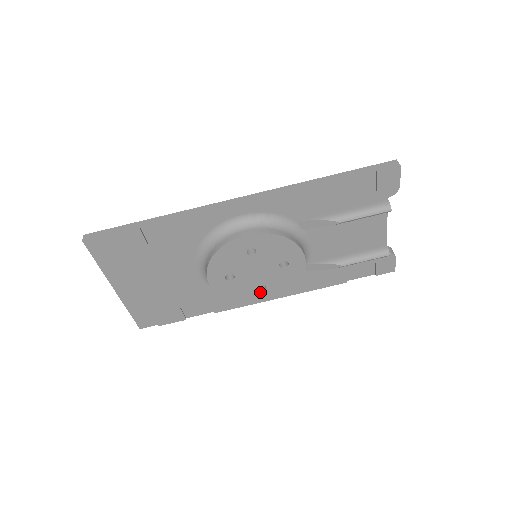
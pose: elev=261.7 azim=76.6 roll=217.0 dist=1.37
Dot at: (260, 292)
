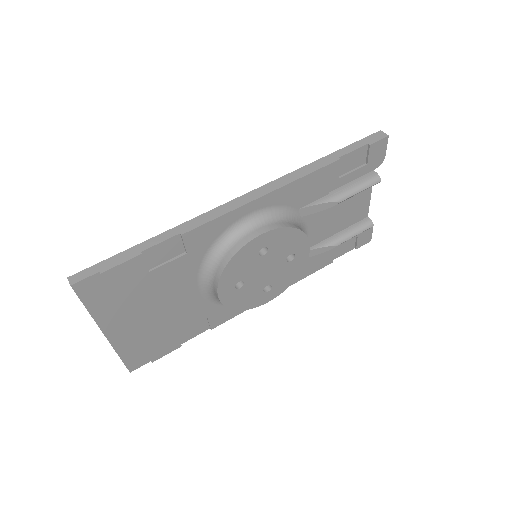
Dot at: (265, 293)
